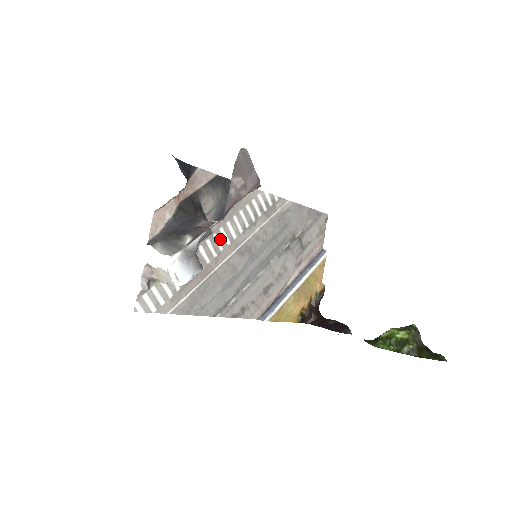
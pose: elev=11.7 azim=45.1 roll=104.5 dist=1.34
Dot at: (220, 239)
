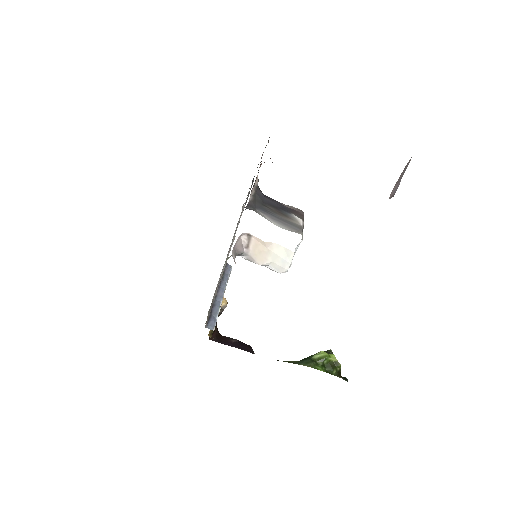
Dot at: occluded
